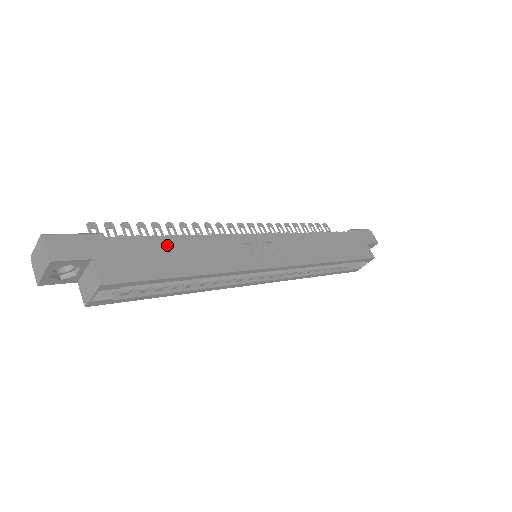
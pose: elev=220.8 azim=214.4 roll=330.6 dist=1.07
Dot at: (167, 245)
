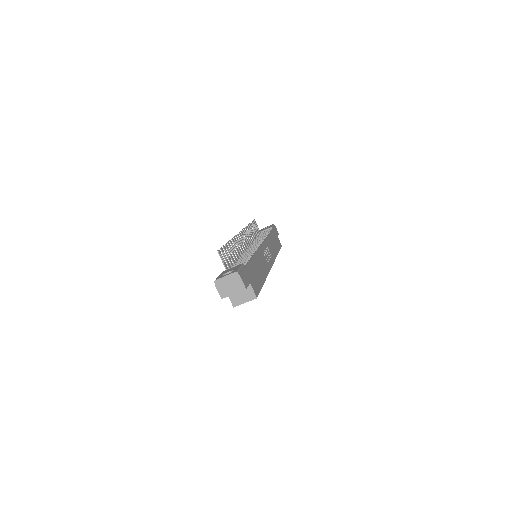
Dot at: (255, 264)
